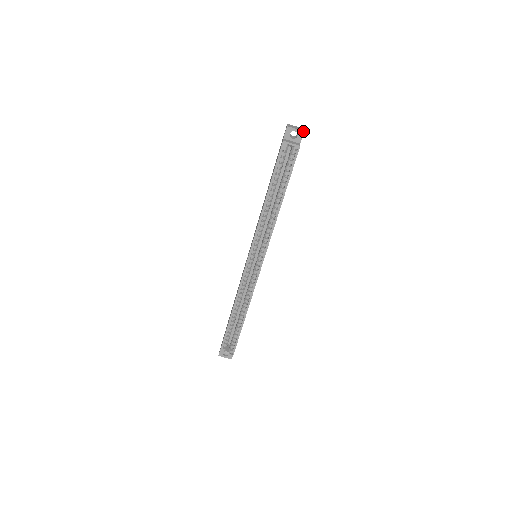
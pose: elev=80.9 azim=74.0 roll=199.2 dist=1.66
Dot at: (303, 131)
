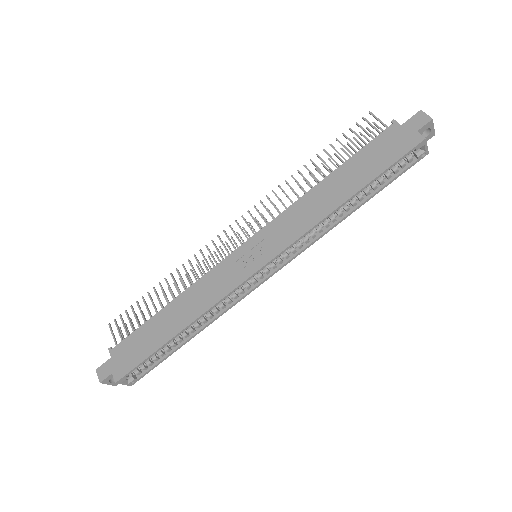
Dot at: occluded
